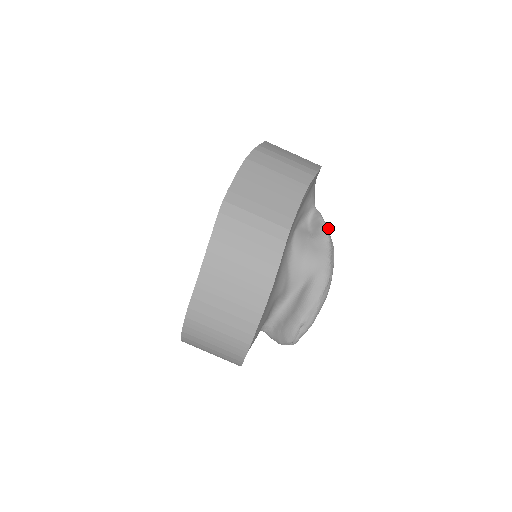
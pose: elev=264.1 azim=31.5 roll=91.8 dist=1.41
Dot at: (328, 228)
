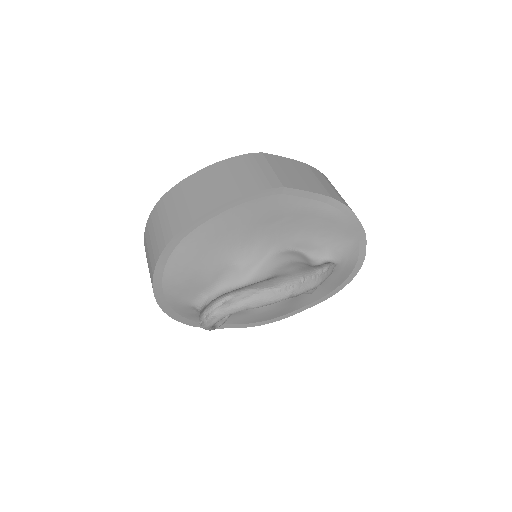
Dot at: (328, 267)
